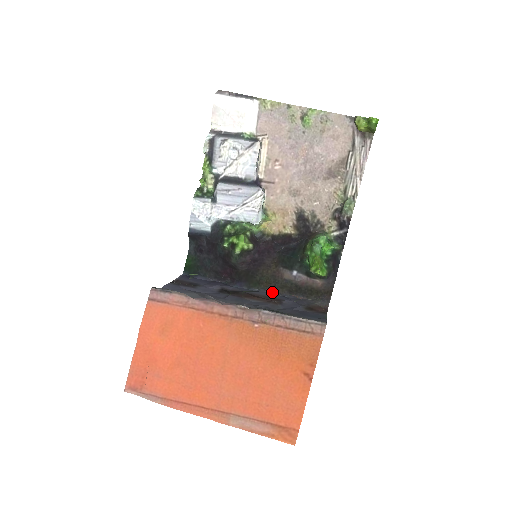
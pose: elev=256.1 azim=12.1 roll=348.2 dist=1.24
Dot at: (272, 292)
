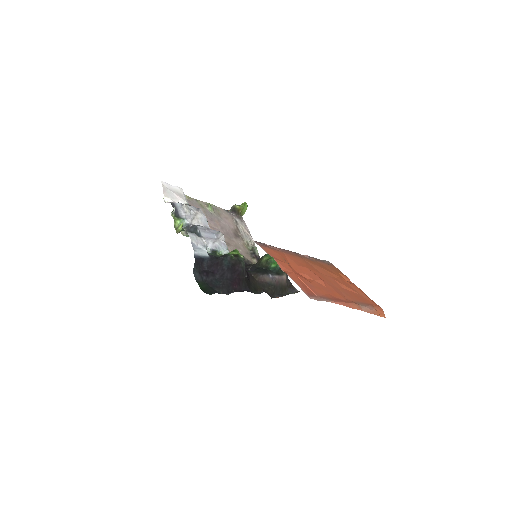
Dot at: occluded
